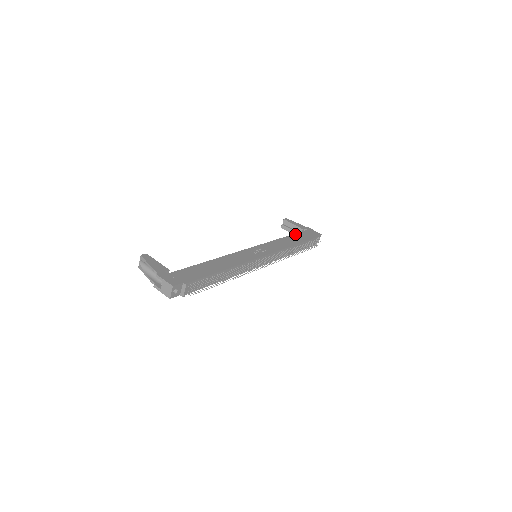
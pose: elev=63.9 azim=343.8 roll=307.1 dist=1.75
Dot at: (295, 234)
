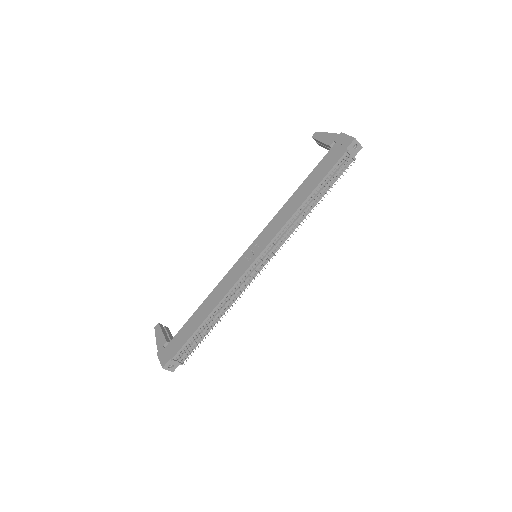
Dot at: (312, 172)
